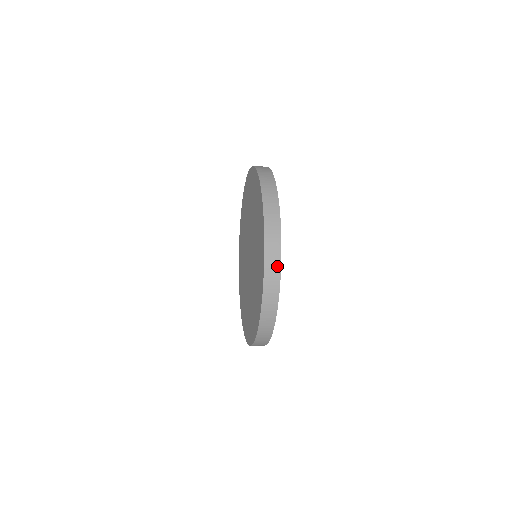
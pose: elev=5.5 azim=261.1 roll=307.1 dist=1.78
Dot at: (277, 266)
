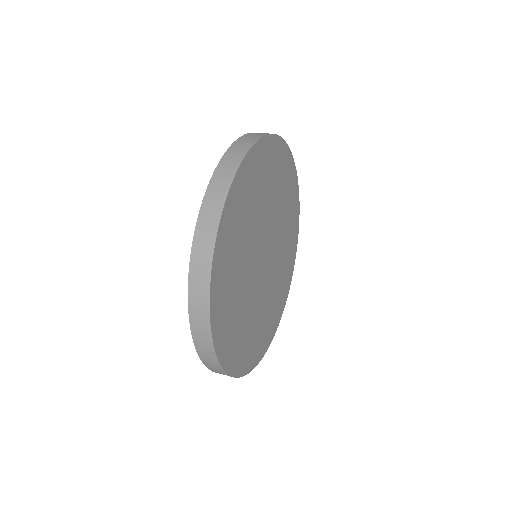
Dot at: occluded
